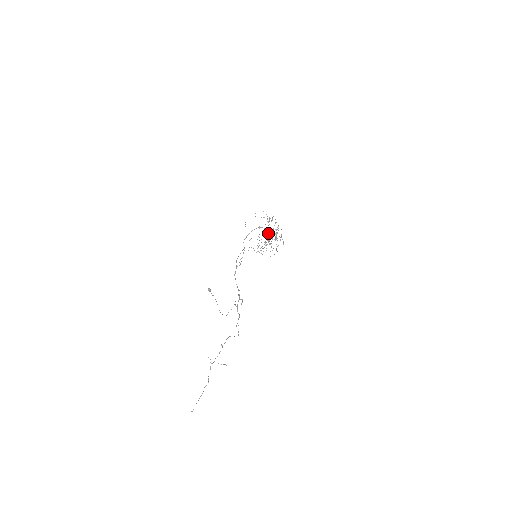
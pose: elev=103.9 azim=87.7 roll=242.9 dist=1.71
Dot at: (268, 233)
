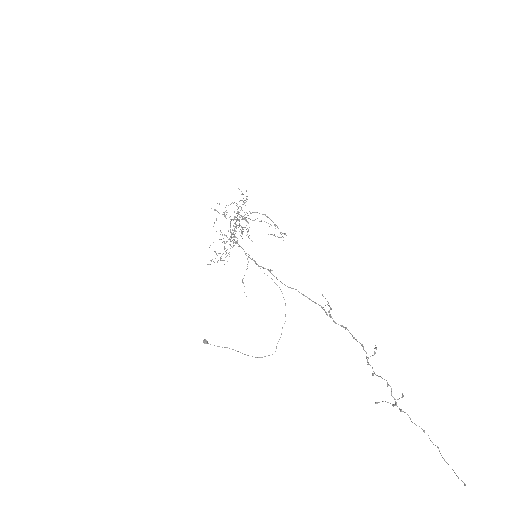
Dot at: (235, 226)
